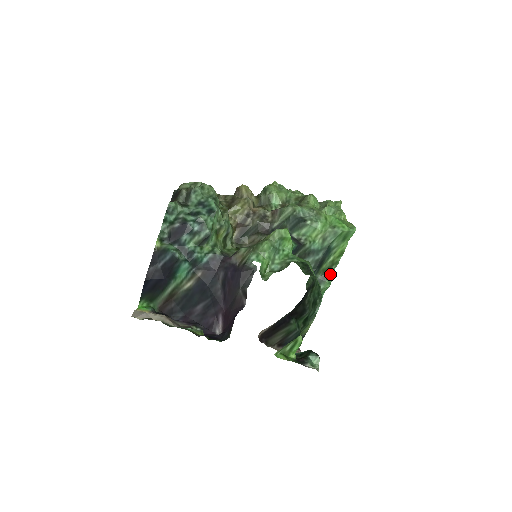
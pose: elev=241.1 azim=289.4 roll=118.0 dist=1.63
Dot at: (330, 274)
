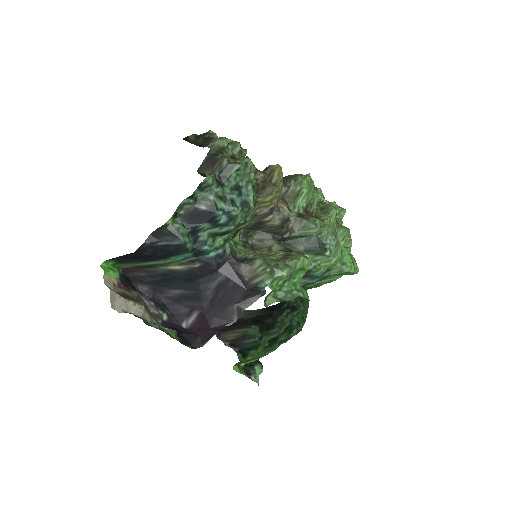
Dot at: occluded
